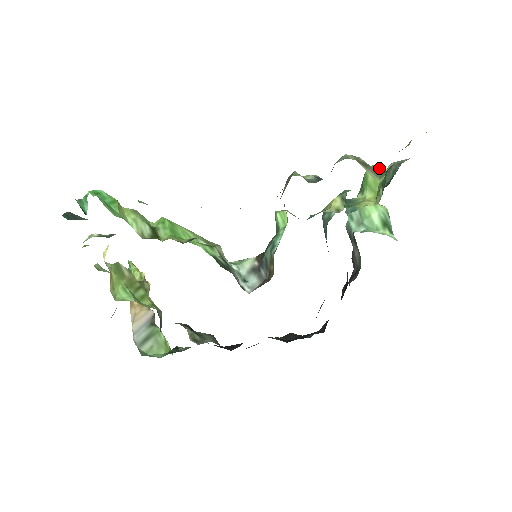
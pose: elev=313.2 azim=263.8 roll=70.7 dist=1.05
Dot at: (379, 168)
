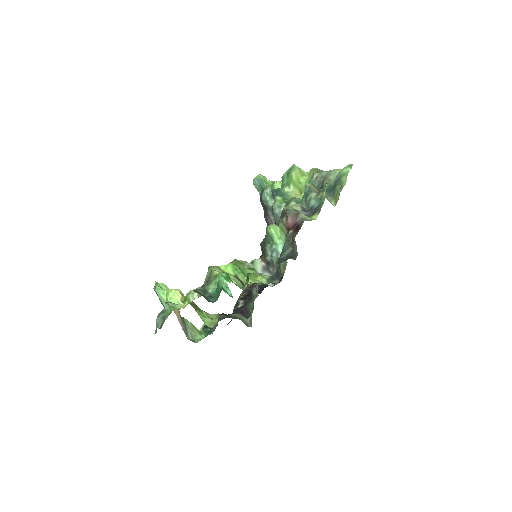
Dot at: (299, 170)
